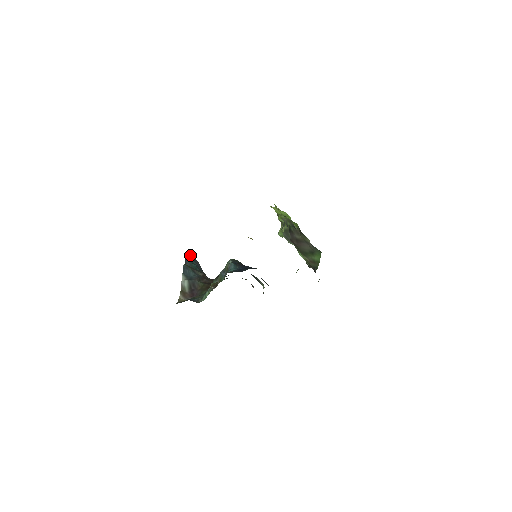
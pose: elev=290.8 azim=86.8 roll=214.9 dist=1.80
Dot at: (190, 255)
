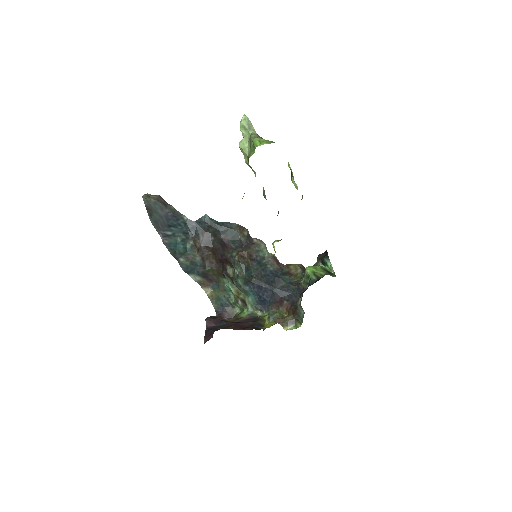
Dot at: (164, 236)
